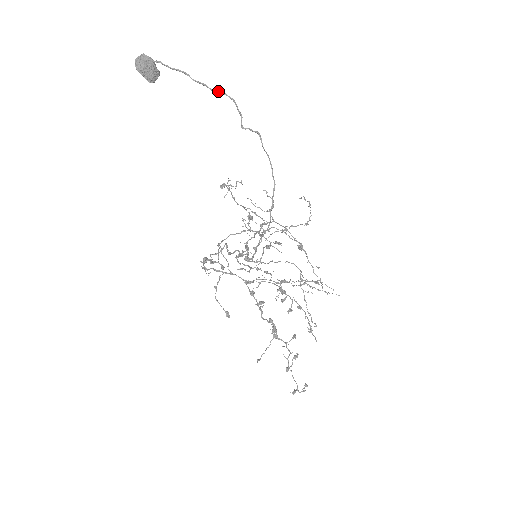
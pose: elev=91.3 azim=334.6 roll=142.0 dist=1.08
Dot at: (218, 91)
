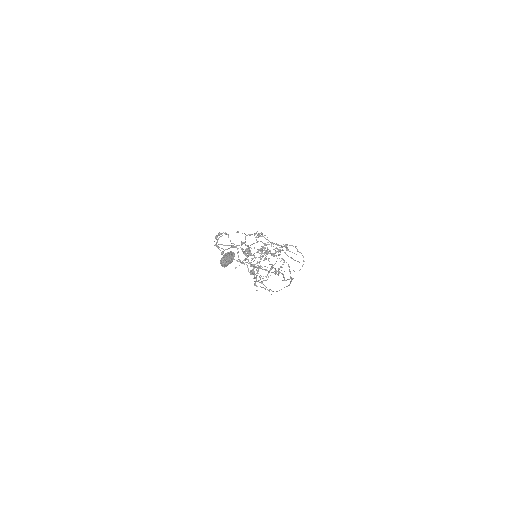
Dot at: occluded
